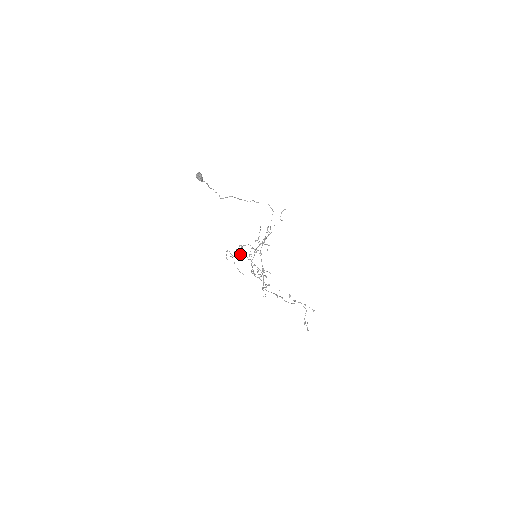
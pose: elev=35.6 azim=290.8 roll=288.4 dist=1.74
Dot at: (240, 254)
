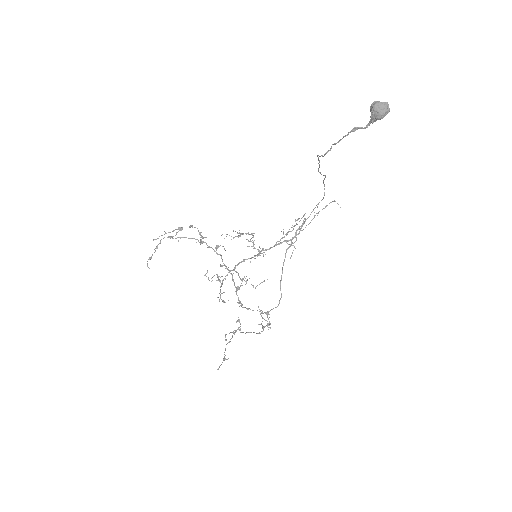
Dot at: occluded
